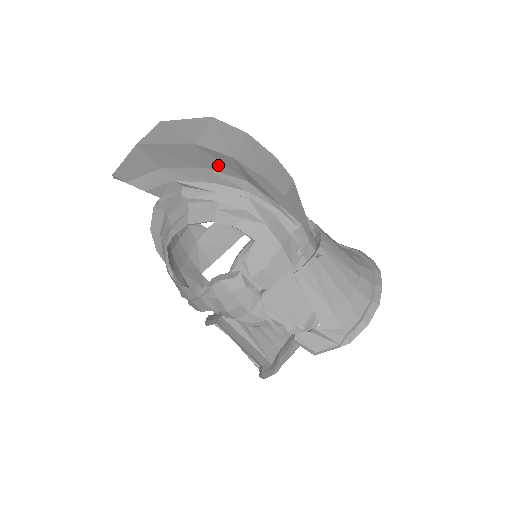
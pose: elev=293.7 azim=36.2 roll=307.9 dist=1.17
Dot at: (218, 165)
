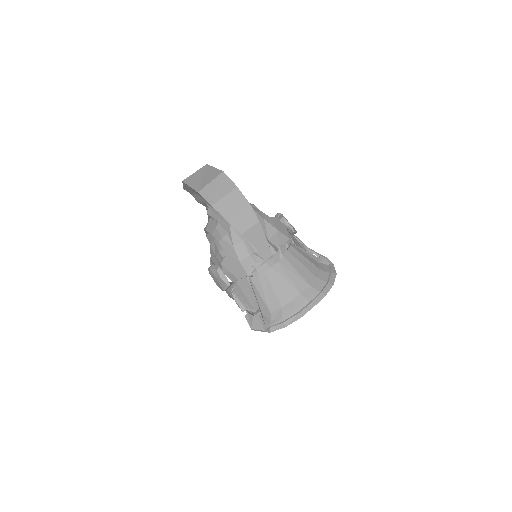
Dot at: occluded
